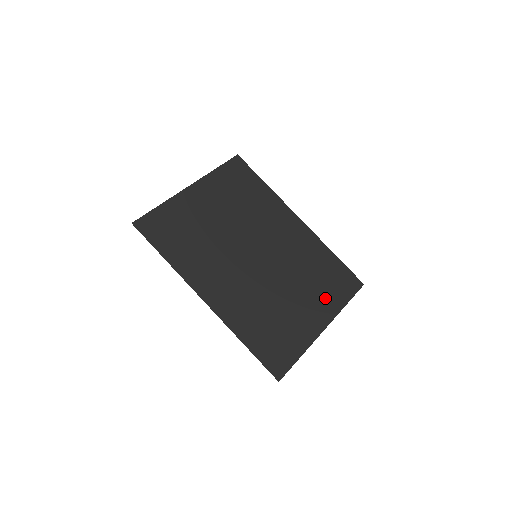
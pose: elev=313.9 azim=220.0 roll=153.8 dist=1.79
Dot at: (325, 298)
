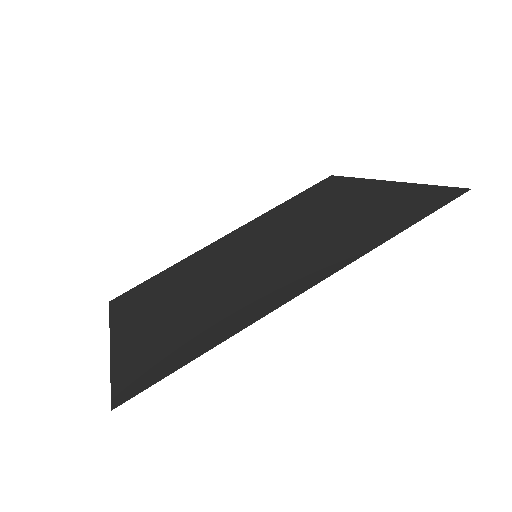
Dot at: (340, 192)
